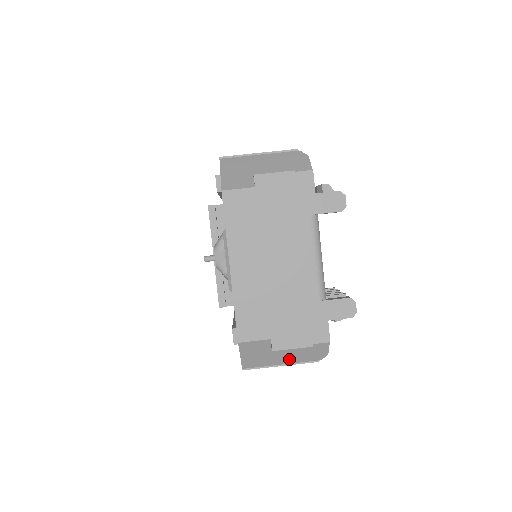
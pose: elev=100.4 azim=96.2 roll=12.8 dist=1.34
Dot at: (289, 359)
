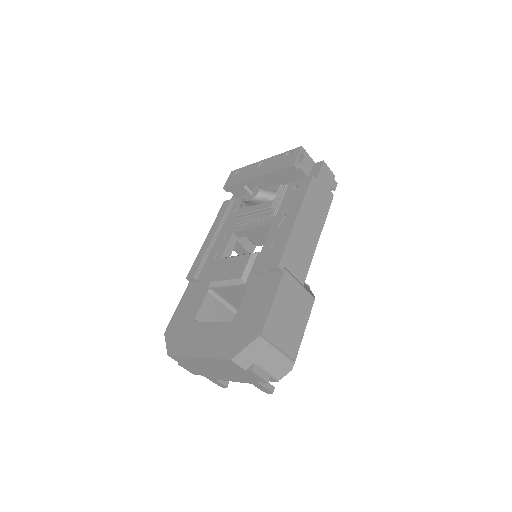
Dot at: occluded
